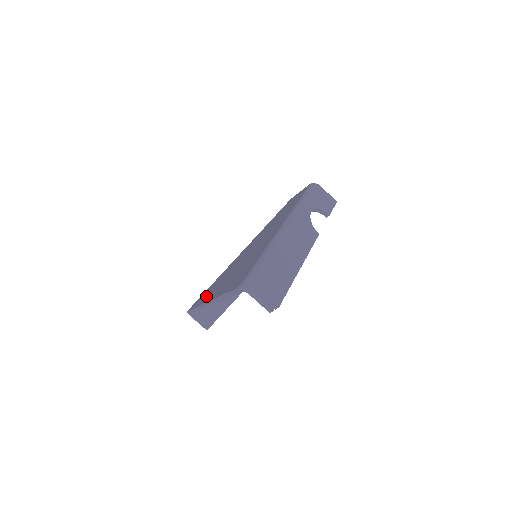
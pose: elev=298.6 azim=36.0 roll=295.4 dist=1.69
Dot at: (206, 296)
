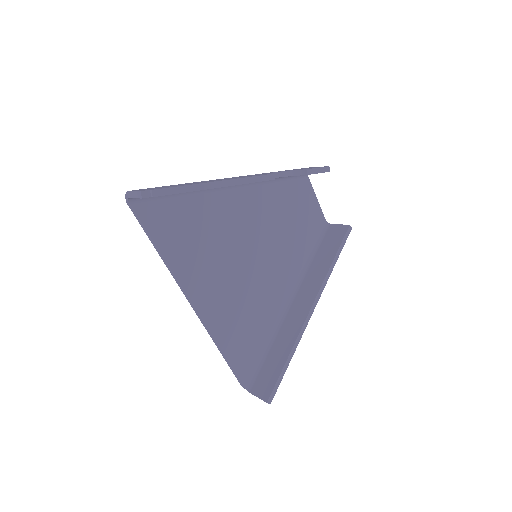
Dot at: occluded
